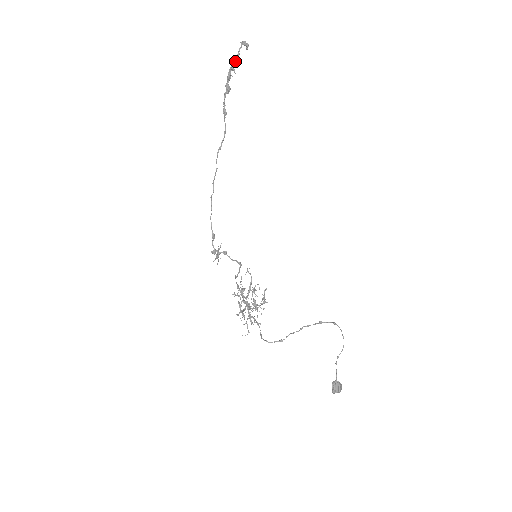
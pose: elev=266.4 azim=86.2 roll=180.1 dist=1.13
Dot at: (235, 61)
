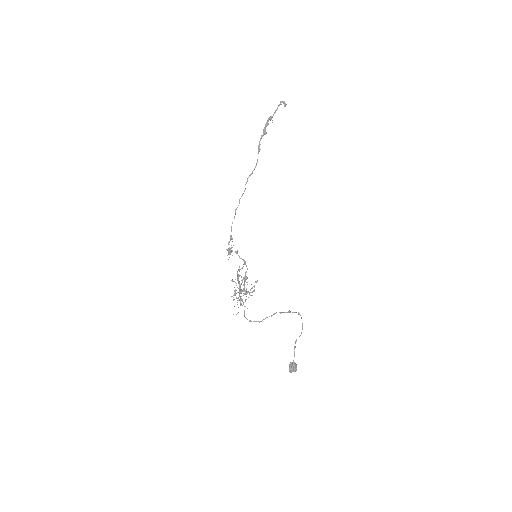
Dot at: occluded
